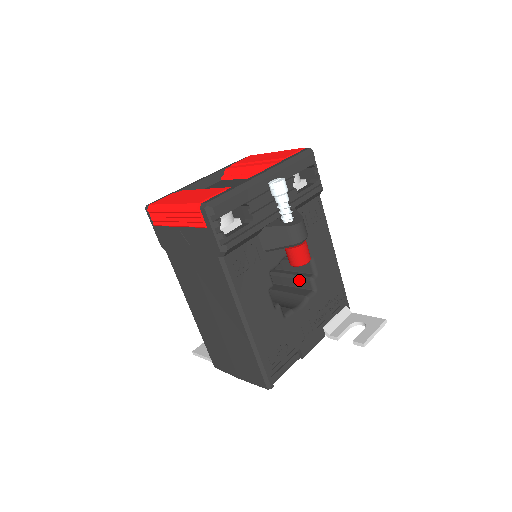
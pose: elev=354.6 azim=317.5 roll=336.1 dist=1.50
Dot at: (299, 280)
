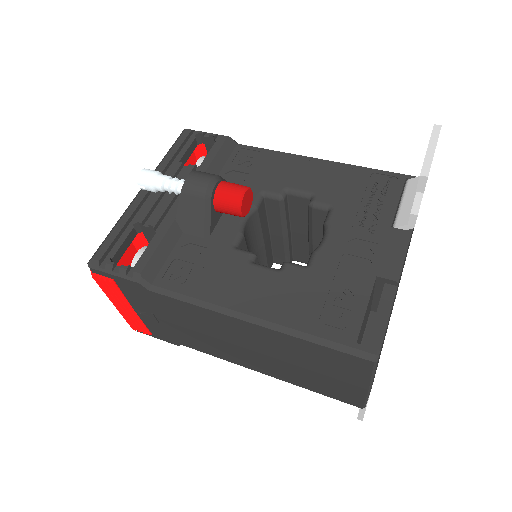
Dot at: (314, 222)
